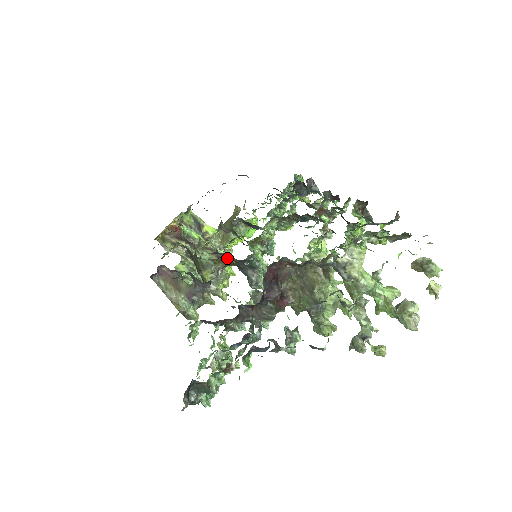
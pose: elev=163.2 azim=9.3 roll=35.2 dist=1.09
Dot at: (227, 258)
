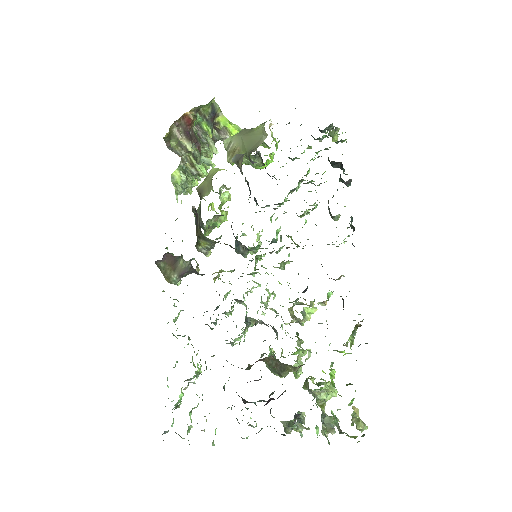
Dot at: (230, 245)
